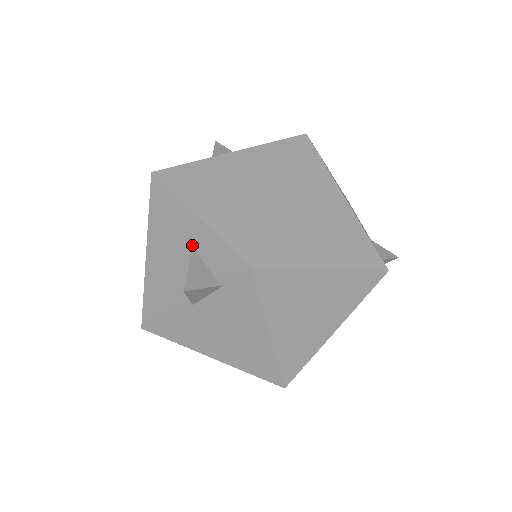
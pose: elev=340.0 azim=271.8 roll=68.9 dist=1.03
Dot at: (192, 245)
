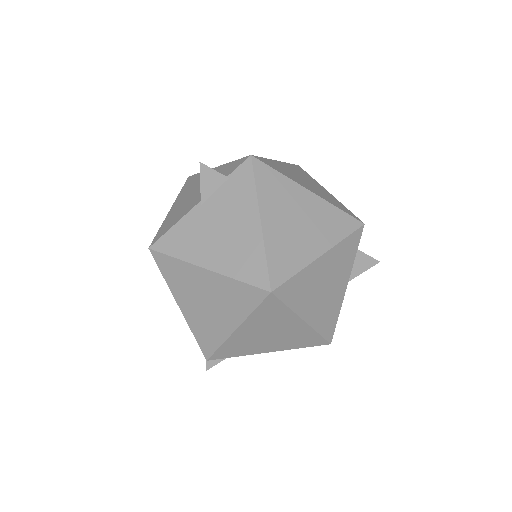
Dot at: occluded
